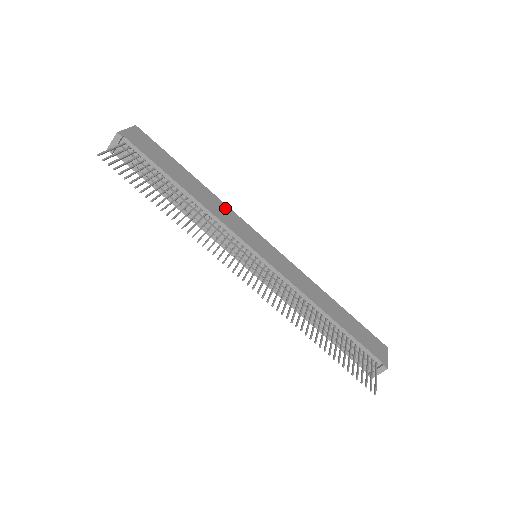
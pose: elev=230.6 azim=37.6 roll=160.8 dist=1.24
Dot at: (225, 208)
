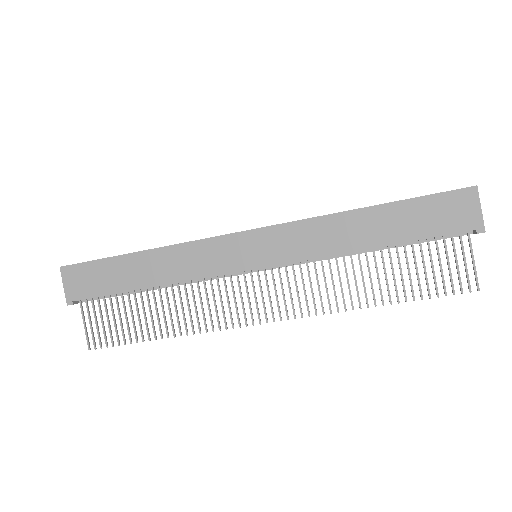
Dot at: (187, 250)
